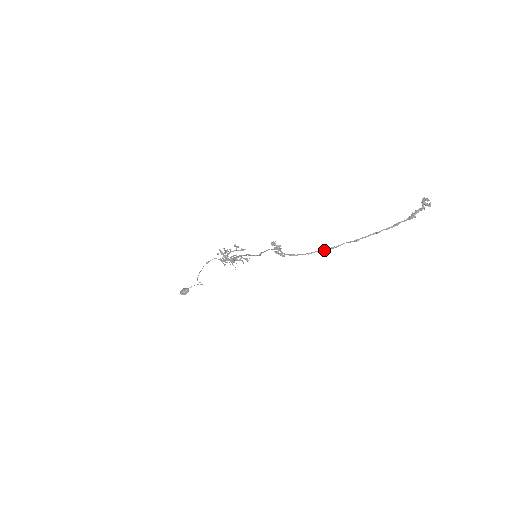
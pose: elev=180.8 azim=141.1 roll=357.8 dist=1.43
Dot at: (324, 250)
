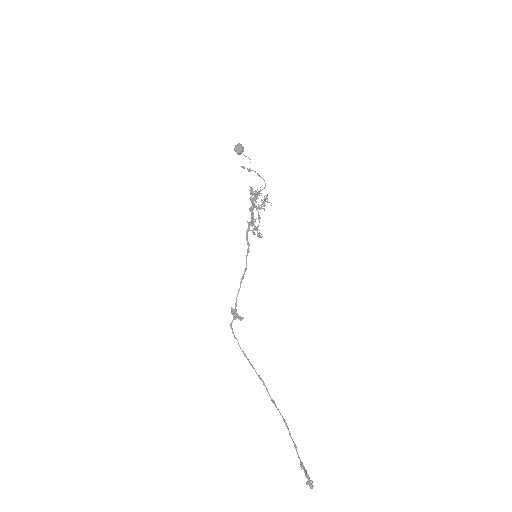
Dot at: occluded
